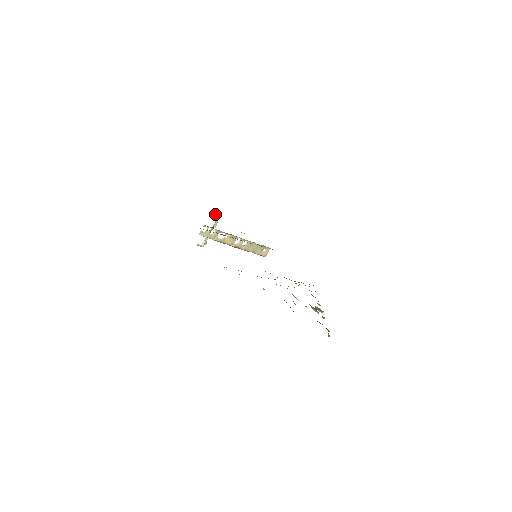
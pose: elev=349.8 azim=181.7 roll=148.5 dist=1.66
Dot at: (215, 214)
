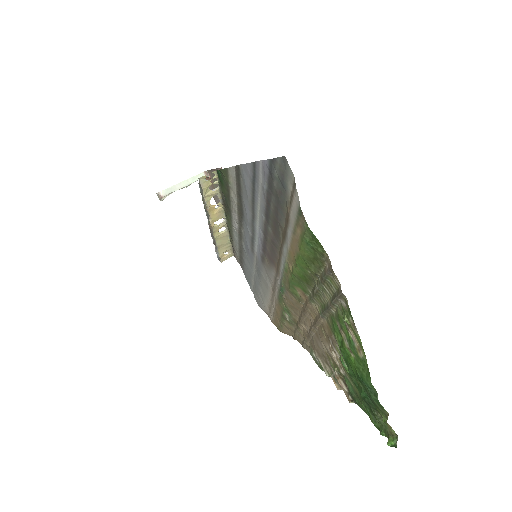
Dot at: (207, 170)
